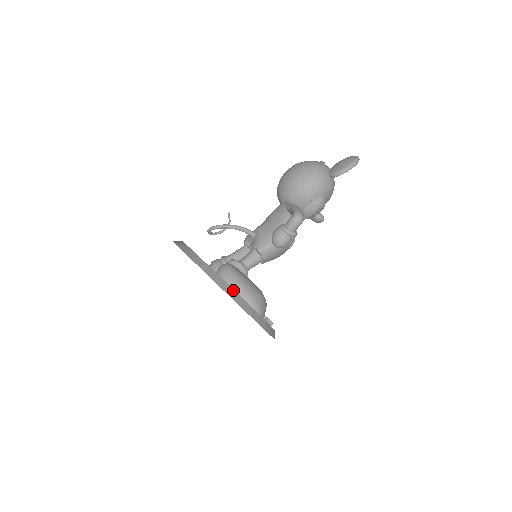
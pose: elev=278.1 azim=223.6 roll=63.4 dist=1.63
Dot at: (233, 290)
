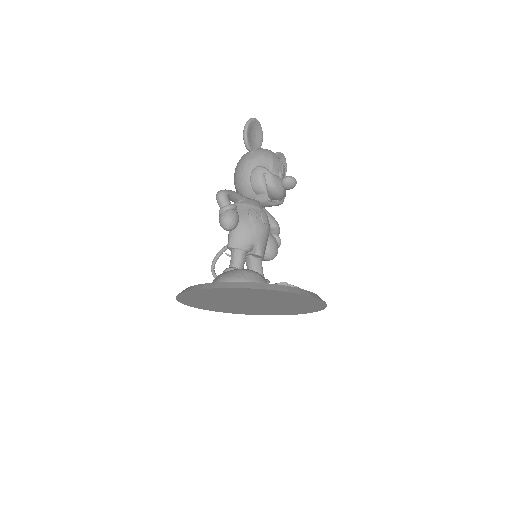
Dot at: (196, 285)
